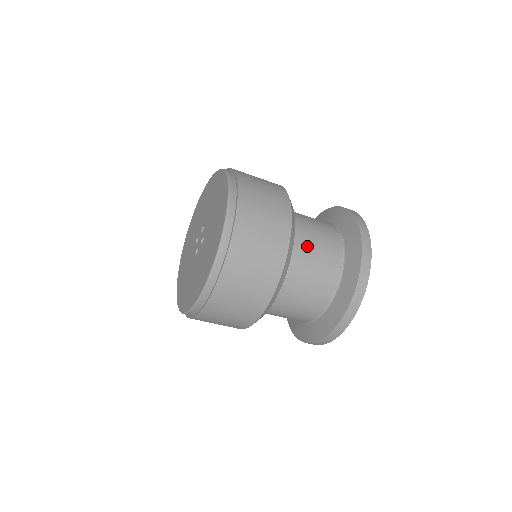
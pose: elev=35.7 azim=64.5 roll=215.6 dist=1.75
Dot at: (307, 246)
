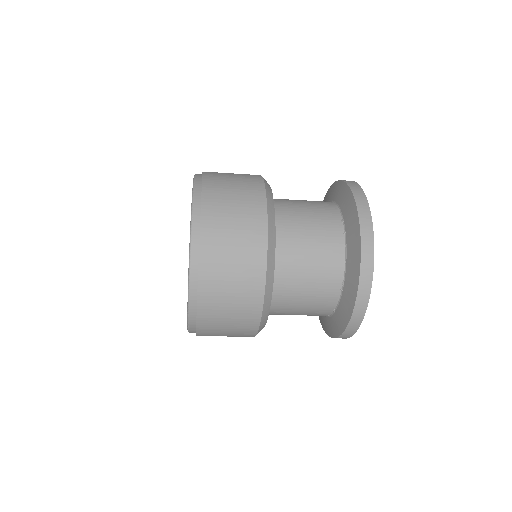
Dot at: (292, 301)
